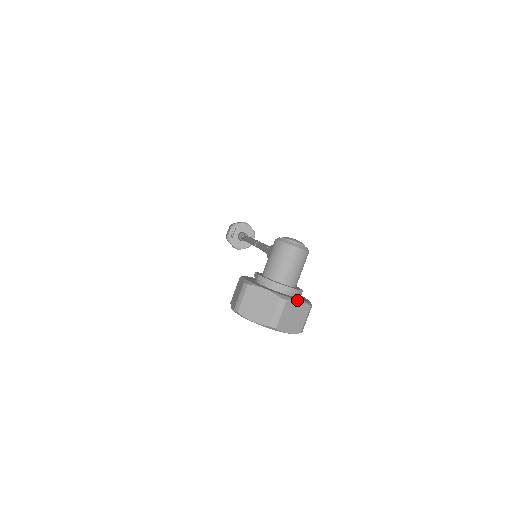
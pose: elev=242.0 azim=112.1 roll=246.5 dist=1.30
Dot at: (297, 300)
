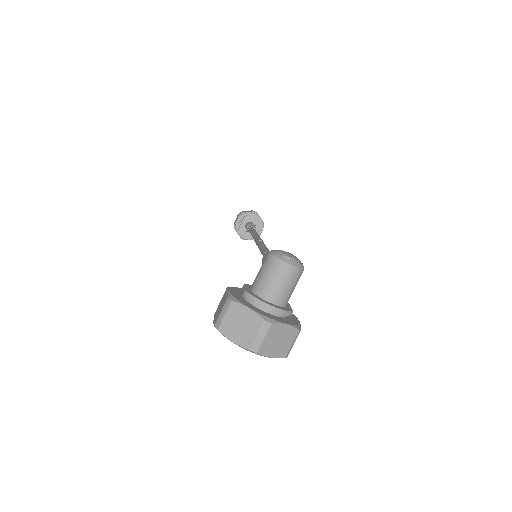
Dot at: (284, 323)
